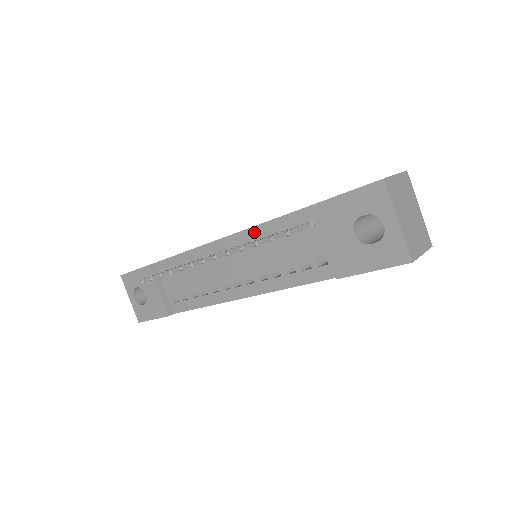
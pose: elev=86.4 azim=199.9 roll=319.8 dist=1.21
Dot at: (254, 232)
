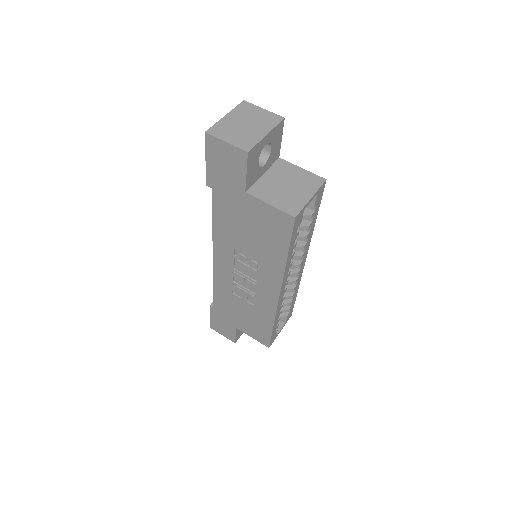
Dot at: occluded
